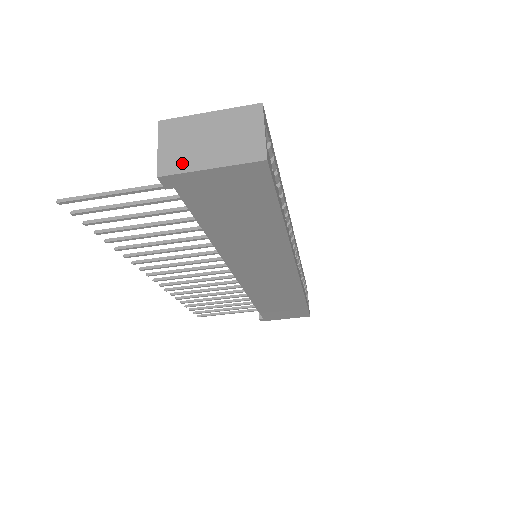
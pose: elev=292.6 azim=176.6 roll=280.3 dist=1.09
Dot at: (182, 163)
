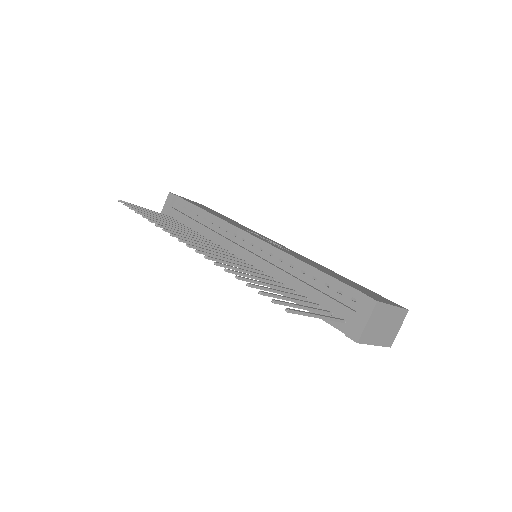
Dot at: (369, 338)
